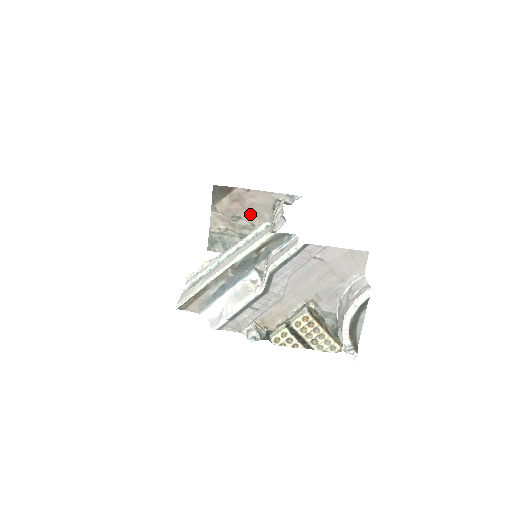
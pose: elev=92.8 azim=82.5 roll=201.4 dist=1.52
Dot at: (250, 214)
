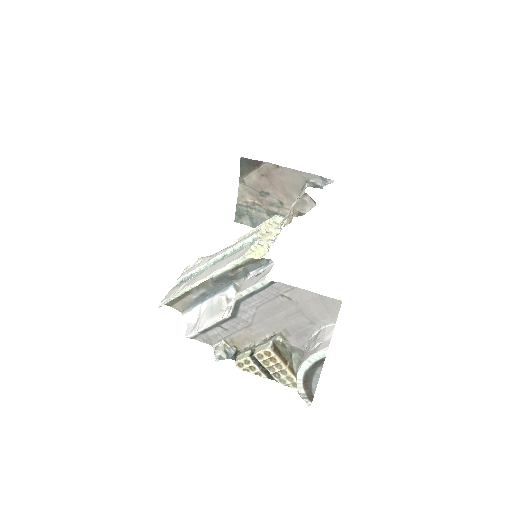
Dot at: (279, 192)
